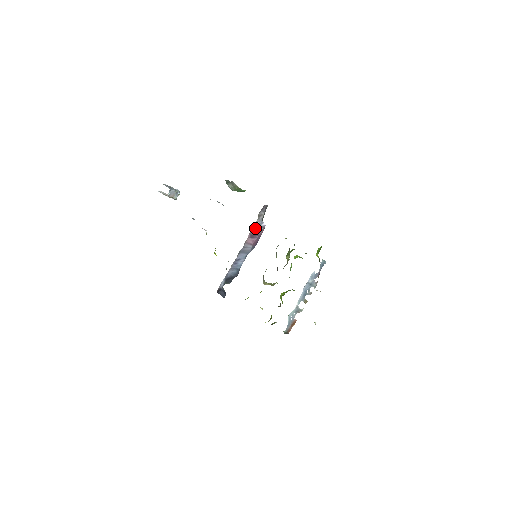
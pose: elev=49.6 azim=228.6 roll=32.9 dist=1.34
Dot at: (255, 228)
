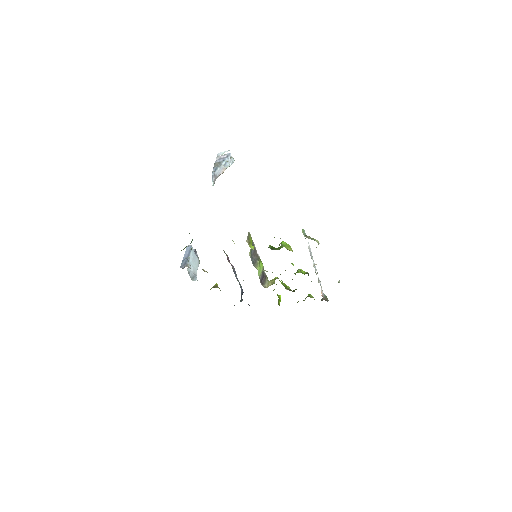
Dot at: occluded
